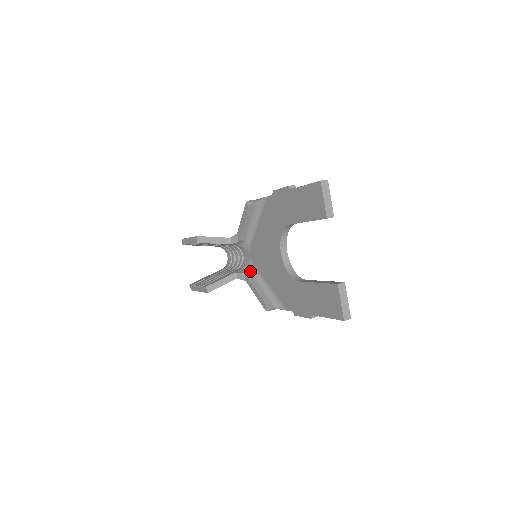
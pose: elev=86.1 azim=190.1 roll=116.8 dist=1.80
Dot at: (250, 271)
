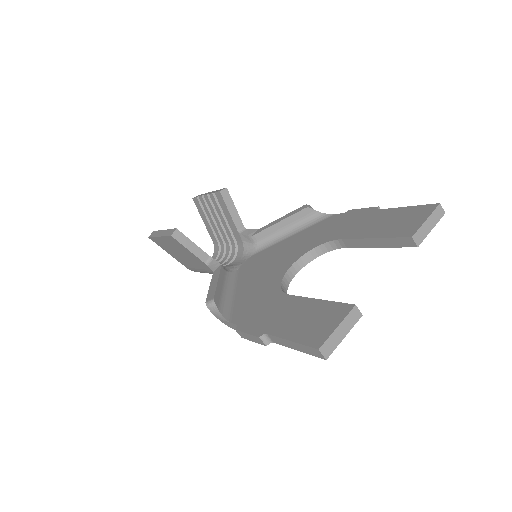
Dot at: (227, 271)
